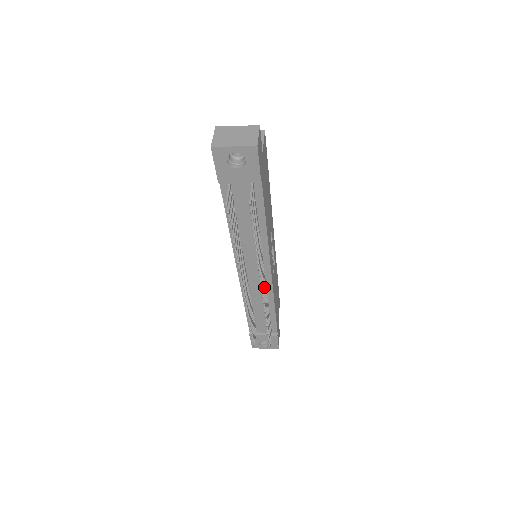
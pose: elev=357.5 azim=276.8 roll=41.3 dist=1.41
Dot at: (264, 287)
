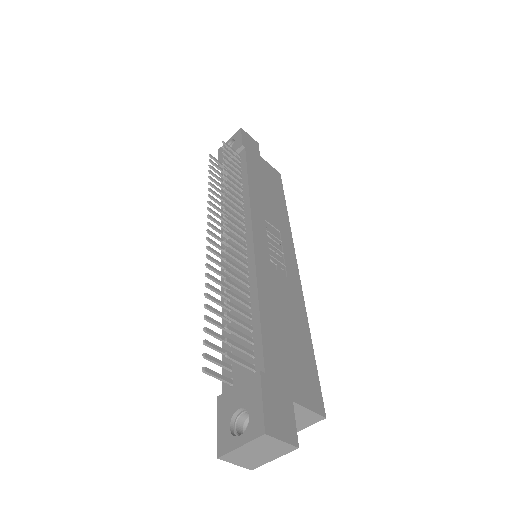
Dot at: (237, 239)
